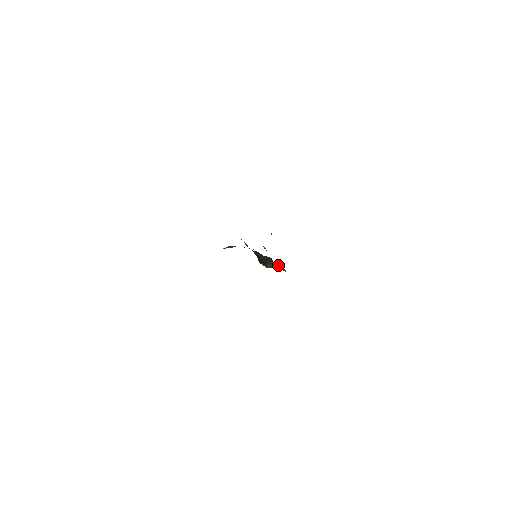
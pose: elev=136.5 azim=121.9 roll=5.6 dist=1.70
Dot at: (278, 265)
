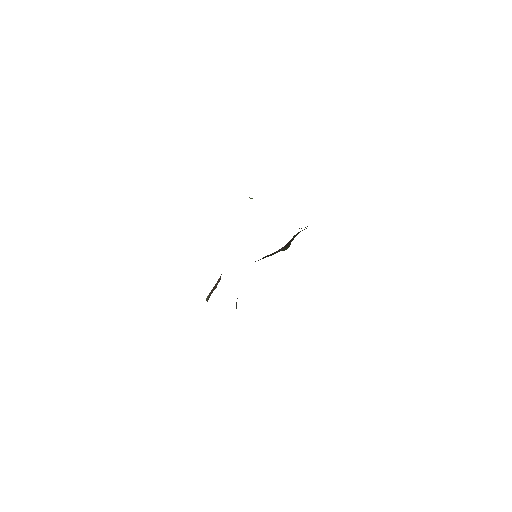
Dot at: (289, 241)
